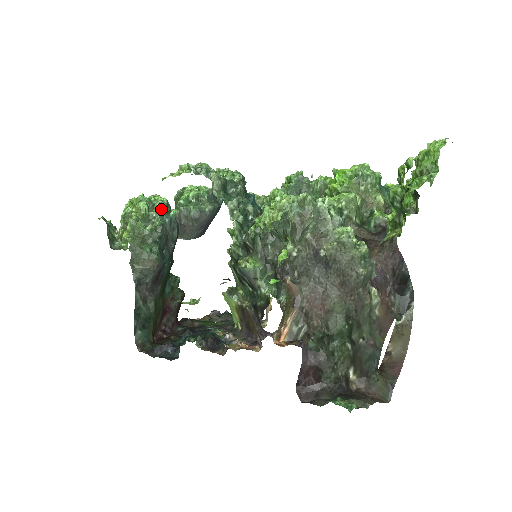
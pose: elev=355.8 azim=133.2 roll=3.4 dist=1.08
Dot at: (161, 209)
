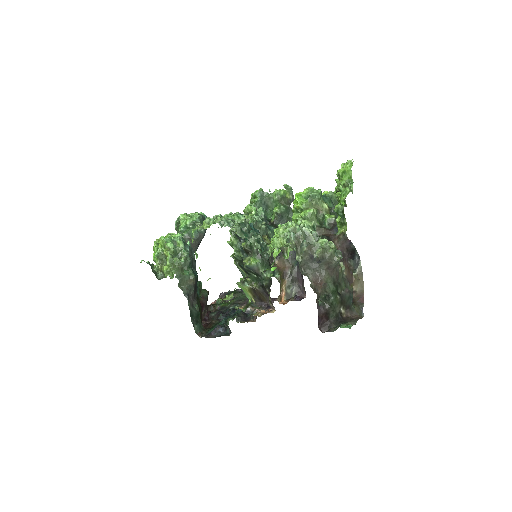
Dot at: (182, 243)
